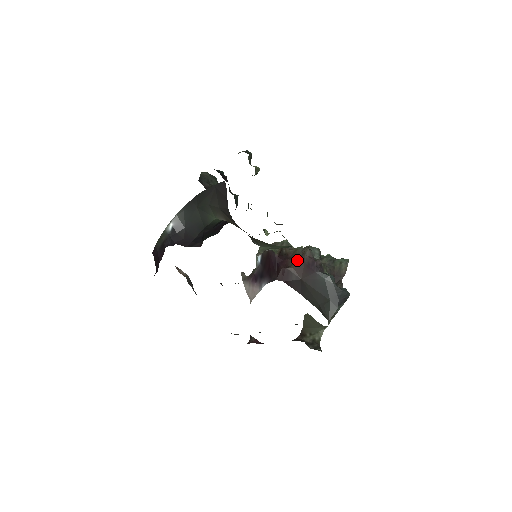
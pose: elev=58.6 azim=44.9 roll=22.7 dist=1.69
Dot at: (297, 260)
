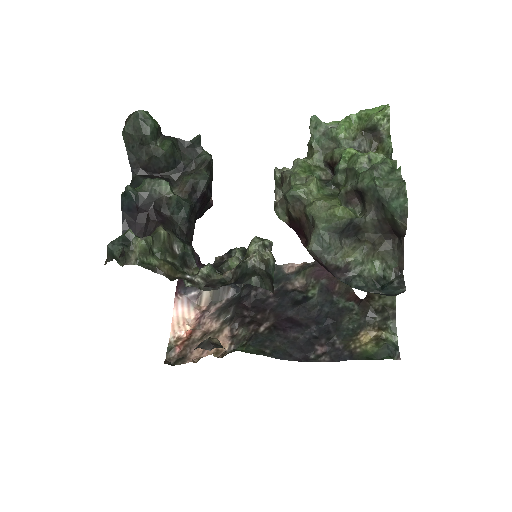
Dot at: occluded
